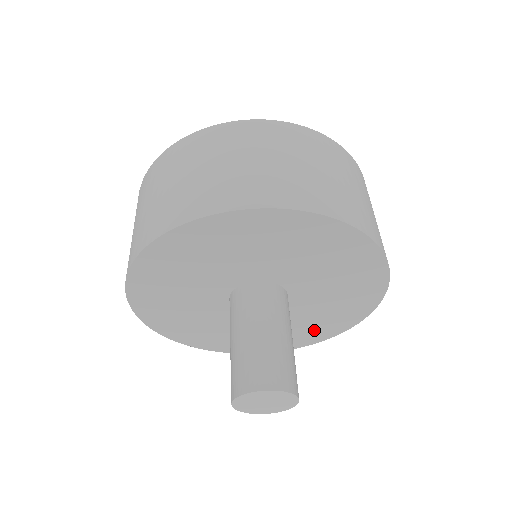
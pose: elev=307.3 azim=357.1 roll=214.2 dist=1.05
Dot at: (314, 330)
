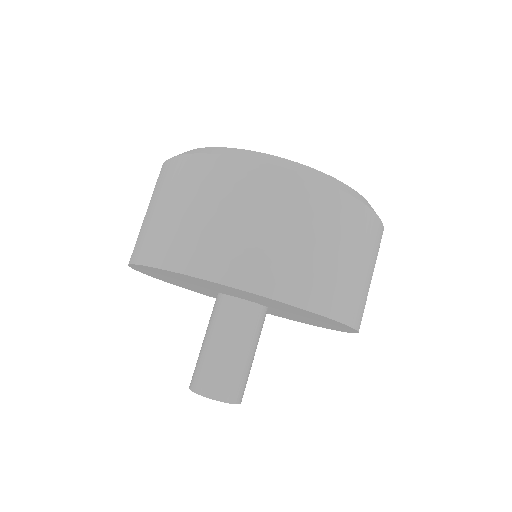
Dot at: occluded
